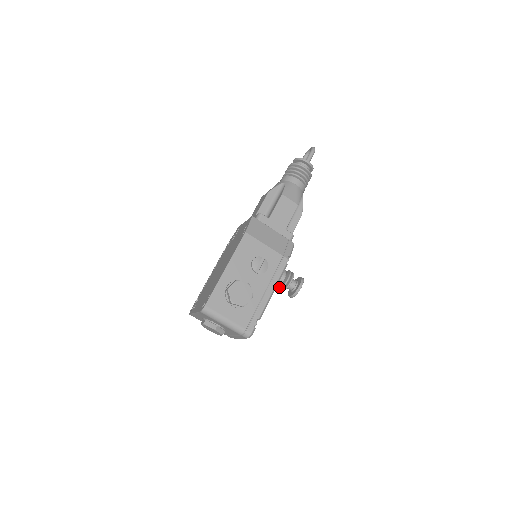
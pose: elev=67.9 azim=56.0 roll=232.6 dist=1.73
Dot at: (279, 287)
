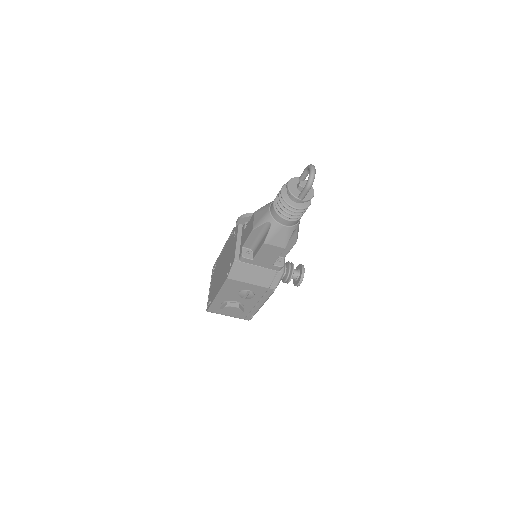
Dot at: occluded
